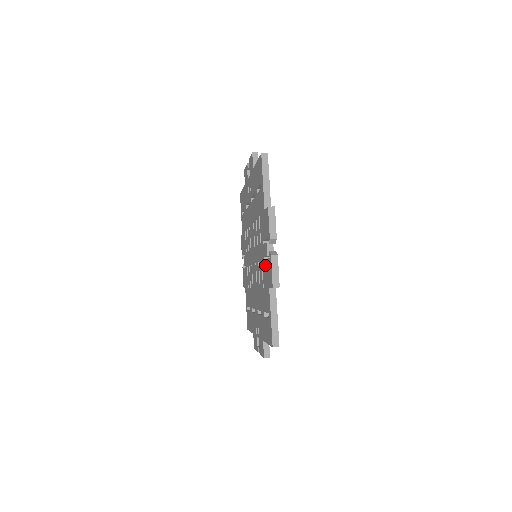
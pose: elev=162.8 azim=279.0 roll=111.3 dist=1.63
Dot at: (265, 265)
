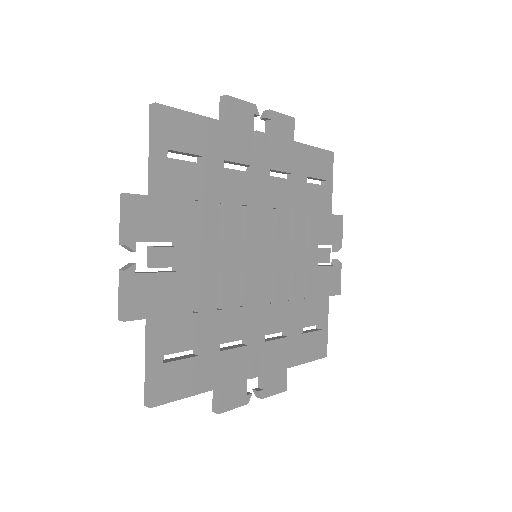
Dot at: occluded
